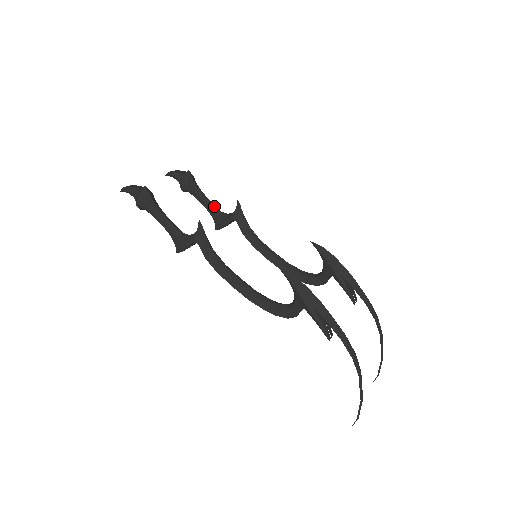
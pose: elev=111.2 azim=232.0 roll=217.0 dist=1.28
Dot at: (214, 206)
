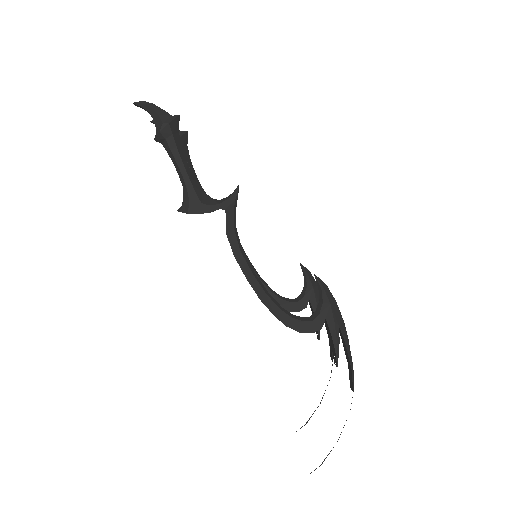
Dot at: (200, 184)
